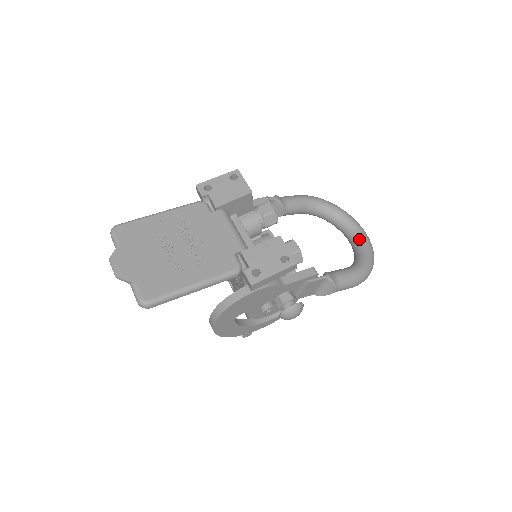
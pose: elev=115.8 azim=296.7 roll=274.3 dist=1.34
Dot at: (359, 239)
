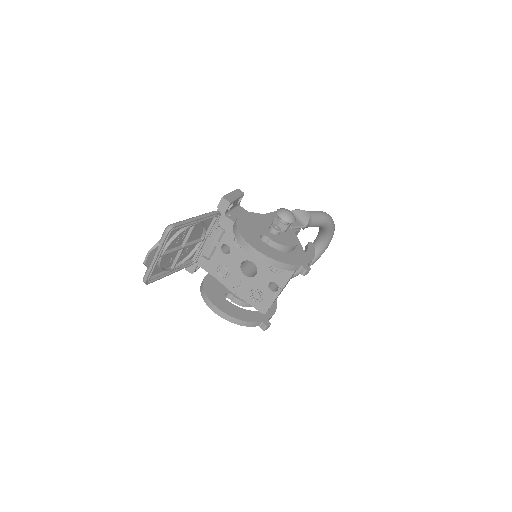
Dot at: (317, 236)
